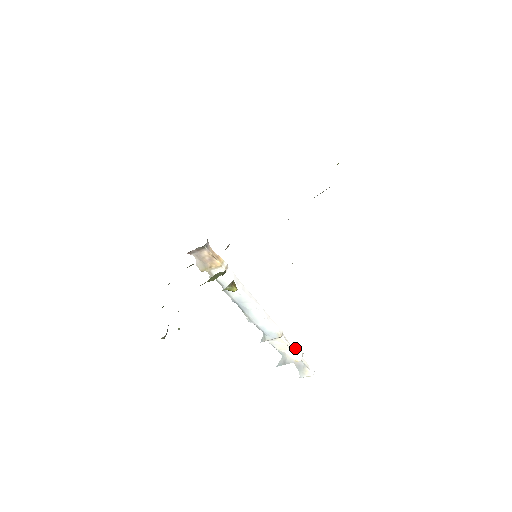
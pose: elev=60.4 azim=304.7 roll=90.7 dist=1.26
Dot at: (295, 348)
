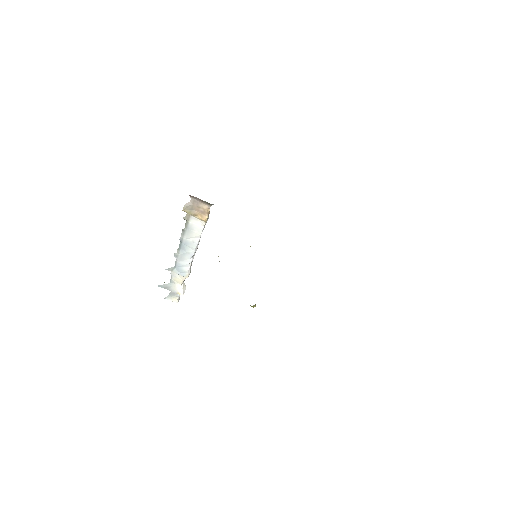
Dot at: occluded
